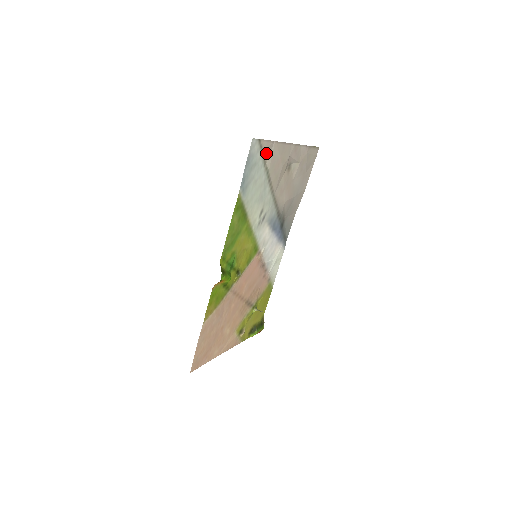
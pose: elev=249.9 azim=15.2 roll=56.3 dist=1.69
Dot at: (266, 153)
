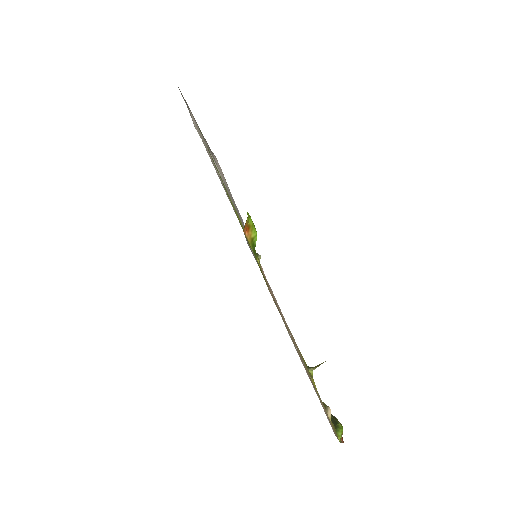
Dot at: occluded
